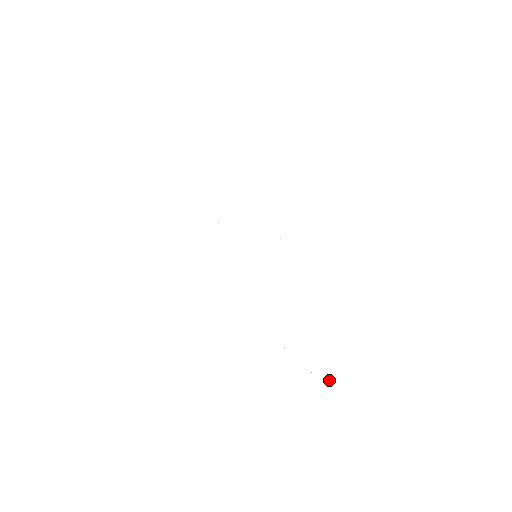
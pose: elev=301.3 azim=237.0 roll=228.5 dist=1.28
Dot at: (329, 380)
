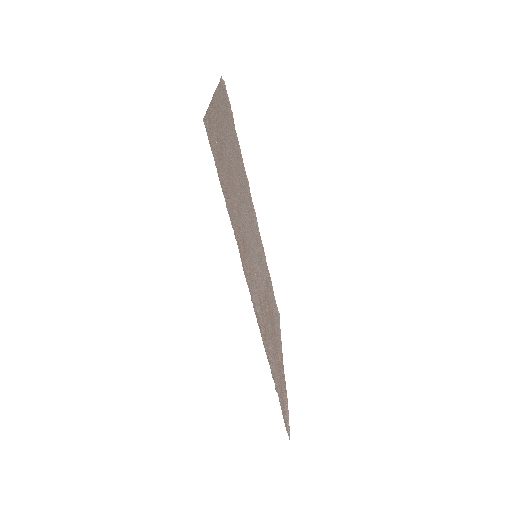
Dot at: (285, 399)
